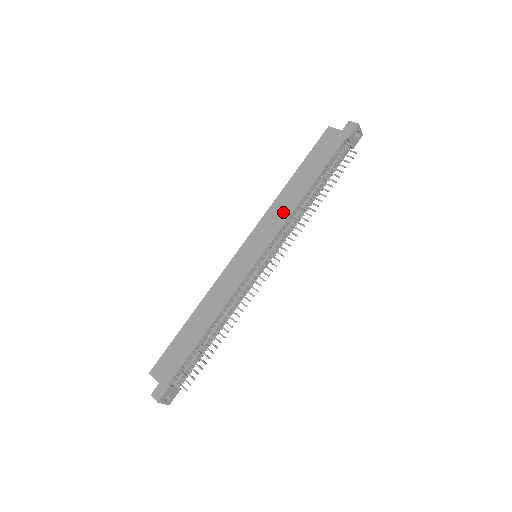
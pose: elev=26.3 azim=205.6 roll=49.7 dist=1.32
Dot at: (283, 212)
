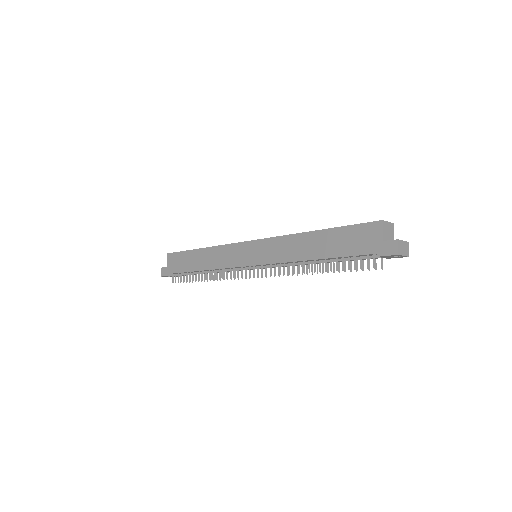
Dot at: (286, 253)
